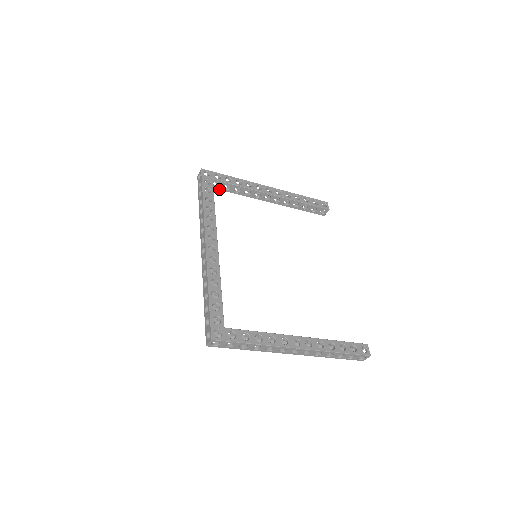
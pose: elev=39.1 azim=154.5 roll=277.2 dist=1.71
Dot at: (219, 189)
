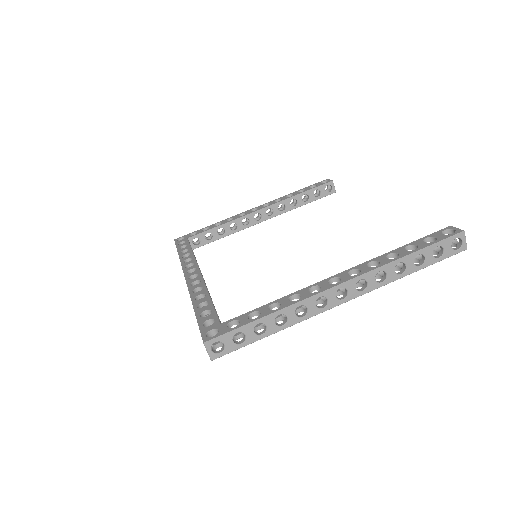
Dot at: (204, 244)
